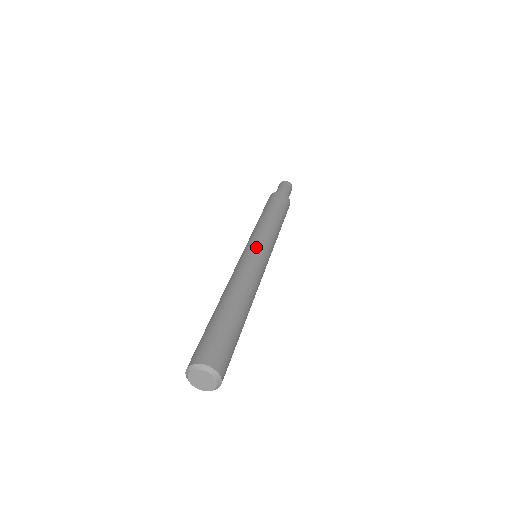
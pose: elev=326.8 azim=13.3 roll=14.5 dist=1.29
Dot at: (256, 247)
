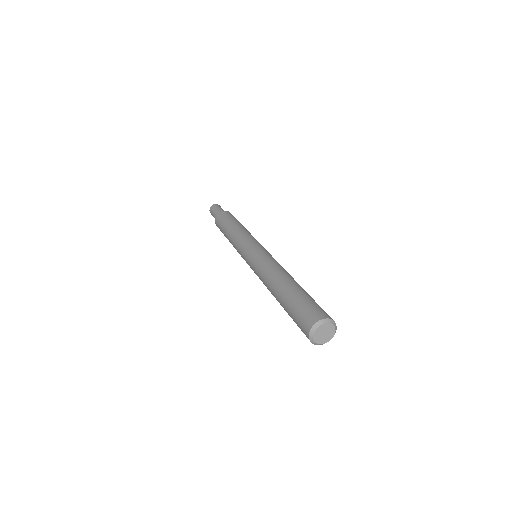
Dot at: (259, 247)
